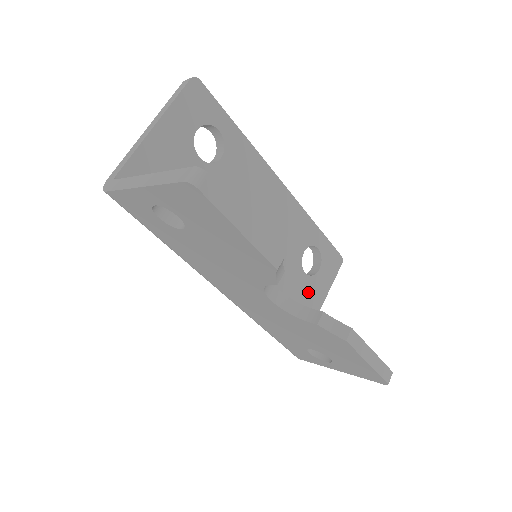
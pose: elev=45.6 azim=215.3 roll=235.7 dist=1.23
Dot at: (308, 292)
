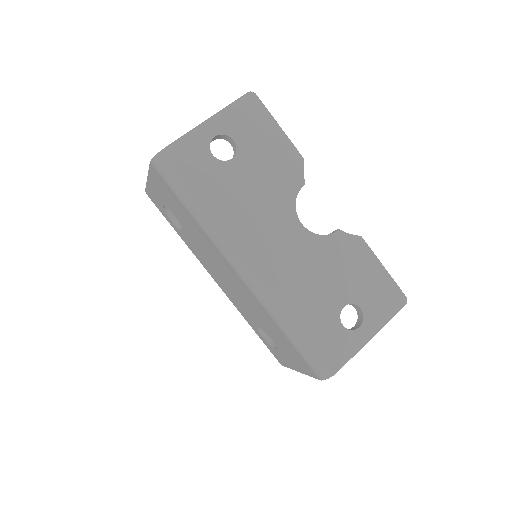
Dot at: occluded
